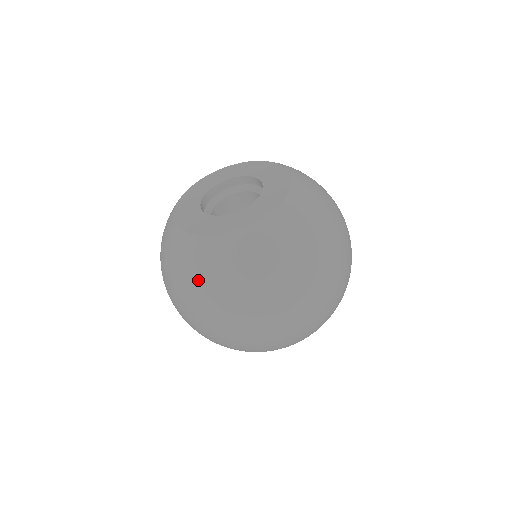
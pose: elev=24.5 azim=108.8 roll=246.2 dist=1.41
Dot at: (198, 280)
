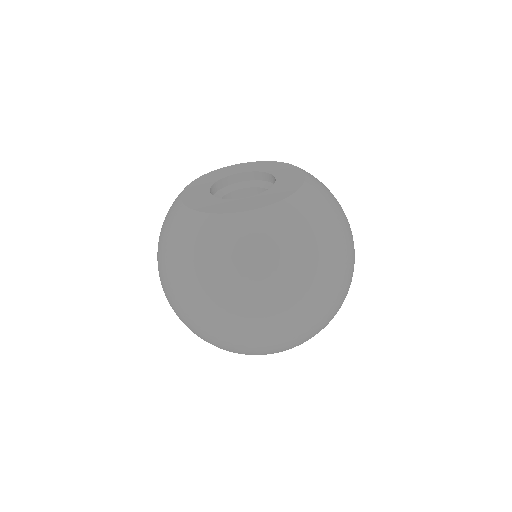
Dot at: (194, 257)
